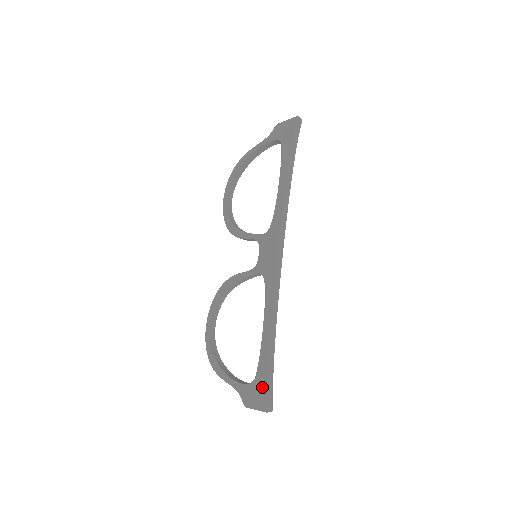
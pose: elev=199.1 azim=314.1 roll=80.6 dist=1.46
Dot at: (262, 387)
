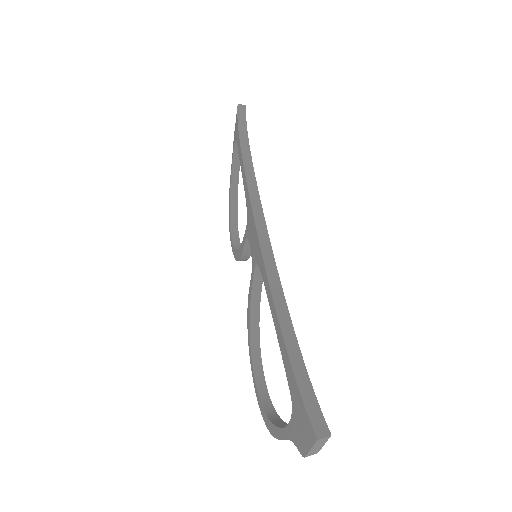
Dot at: (298, 403)
